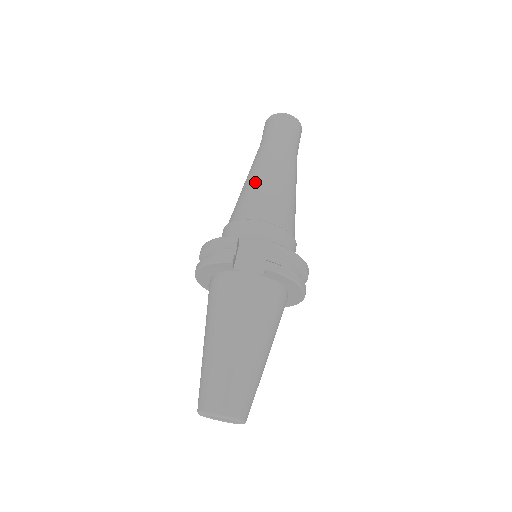
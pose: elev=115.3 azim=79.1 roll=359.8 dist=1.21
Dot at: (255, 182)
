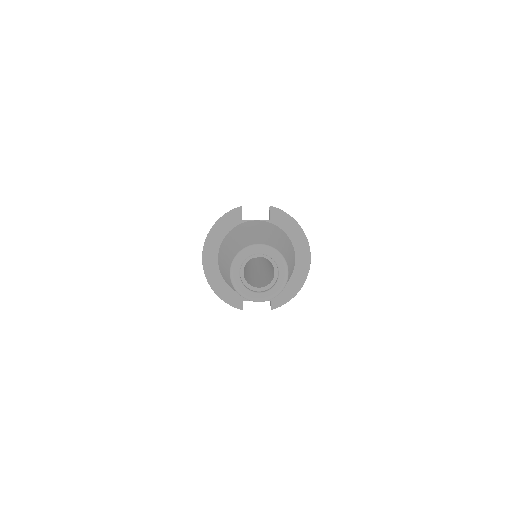
Dot at: occluded
